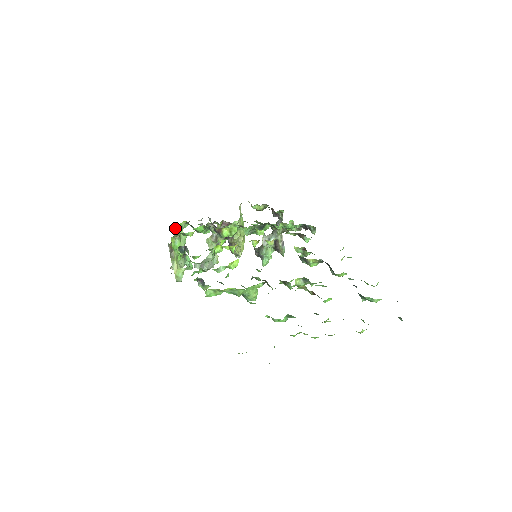
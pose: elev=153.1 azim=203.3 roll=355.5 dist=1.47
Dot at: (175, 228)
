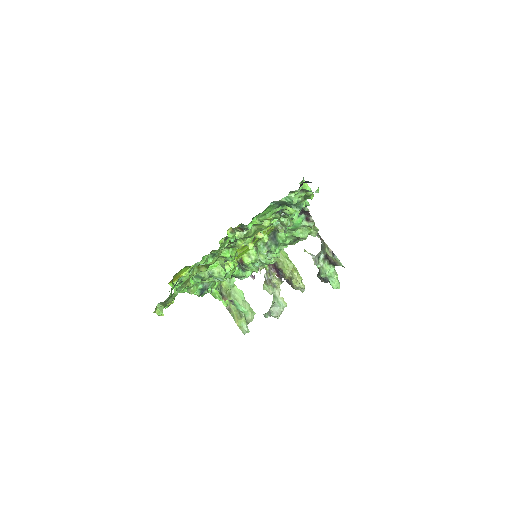
Dot at: occluded
